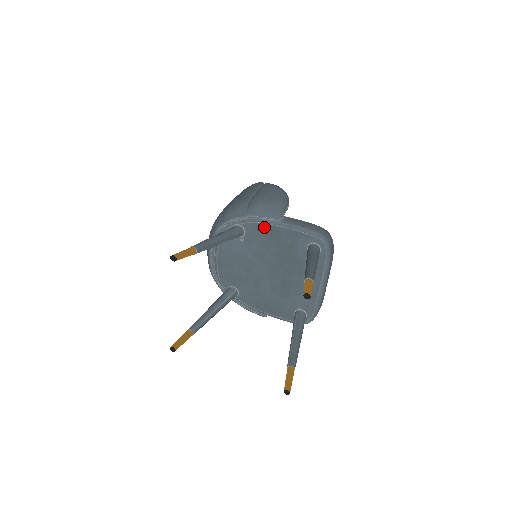
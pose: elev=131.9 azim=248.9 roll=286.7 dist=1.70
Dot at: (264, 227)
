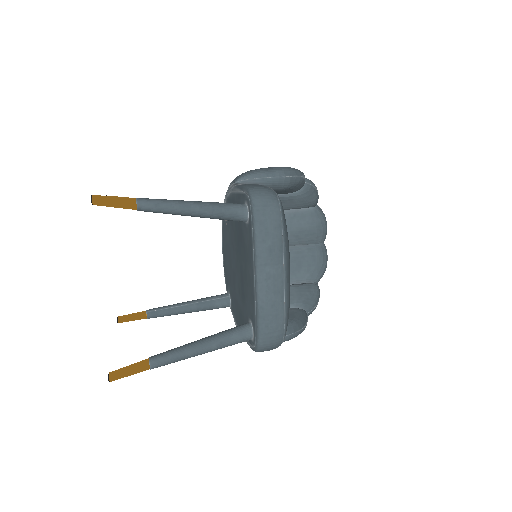
Dot at: (231, 198)
